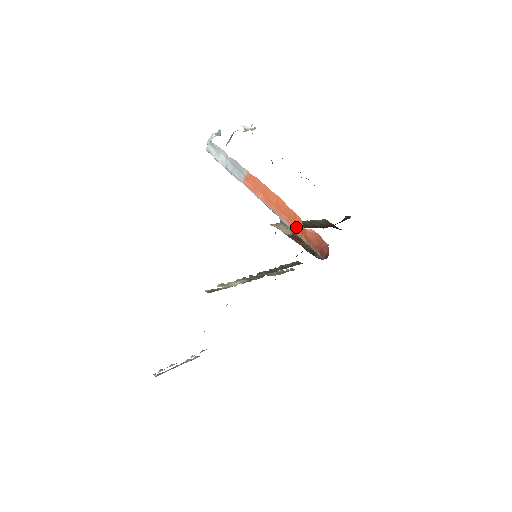
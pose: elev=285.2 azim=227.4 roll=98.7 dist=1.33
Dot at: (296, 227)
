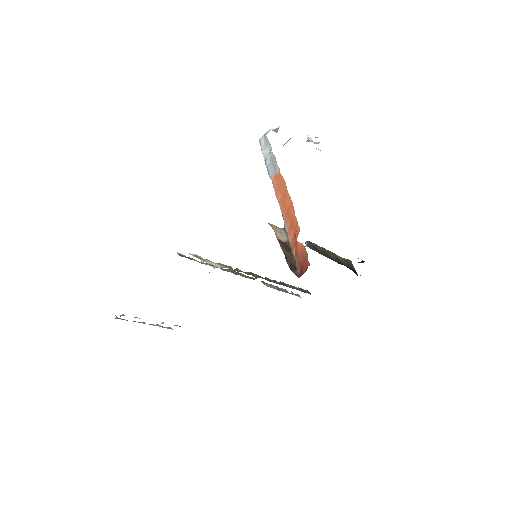
Dot at: (293, 237)
